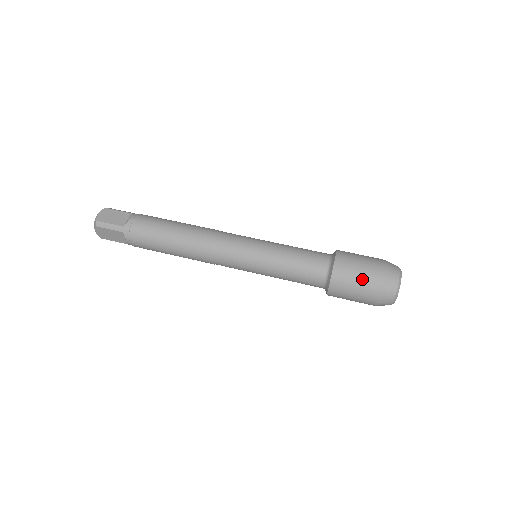
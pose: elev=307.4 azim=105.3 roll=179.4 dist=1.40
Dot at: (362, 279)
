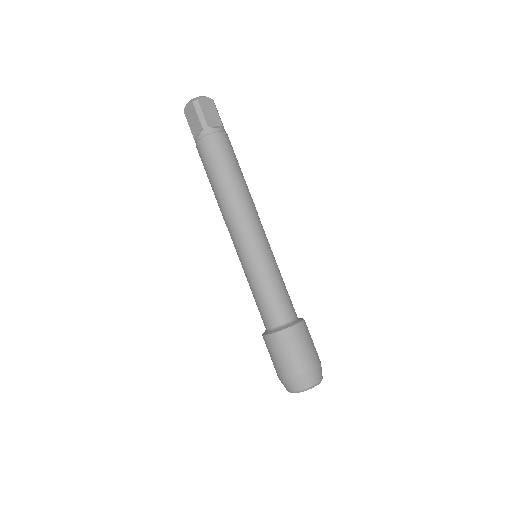
Dot at: (272, 361)
